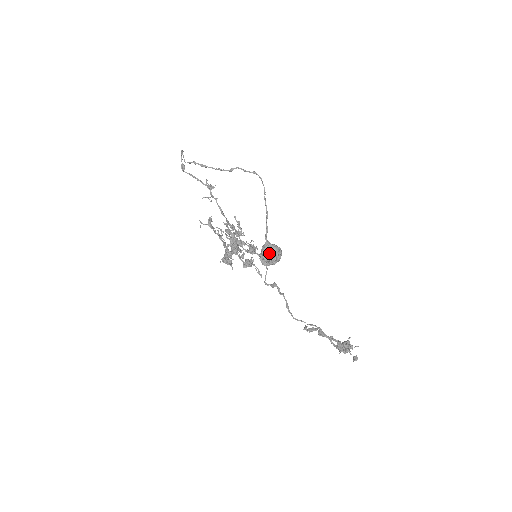
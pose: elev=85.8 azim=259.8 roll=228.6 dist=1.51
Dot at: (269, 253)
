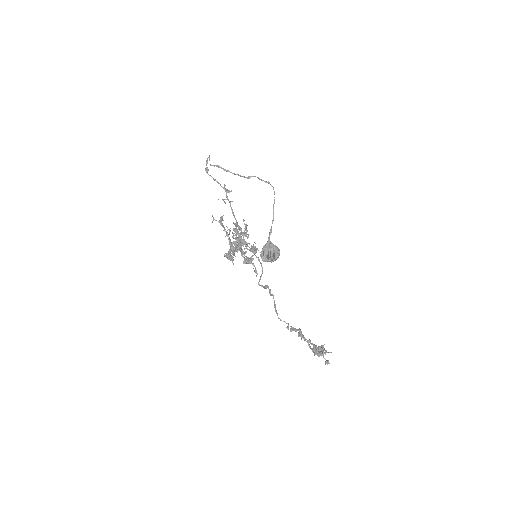
Dot at: (269, 251)
